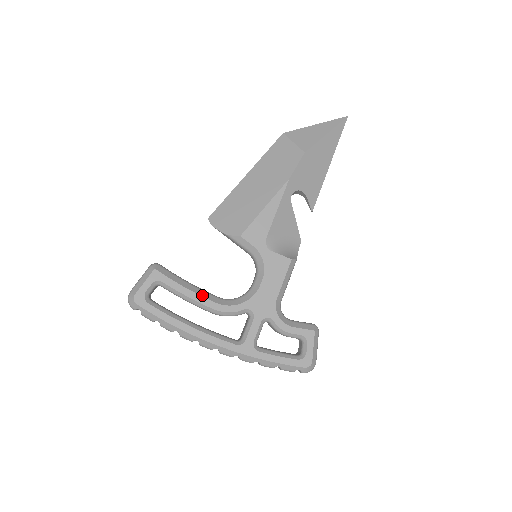
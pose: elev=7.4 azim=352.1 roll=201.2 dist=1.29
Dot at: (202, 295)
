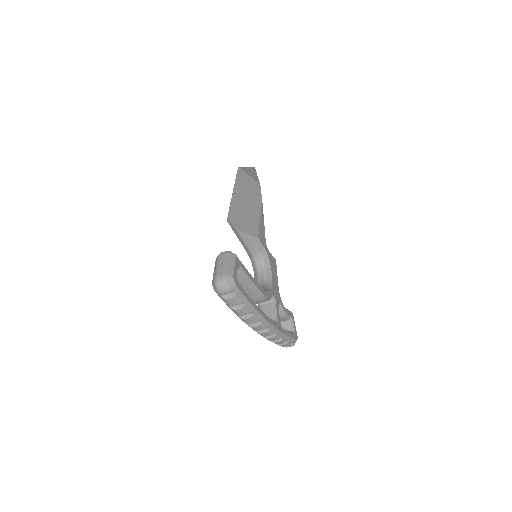
Dot at: occluded
